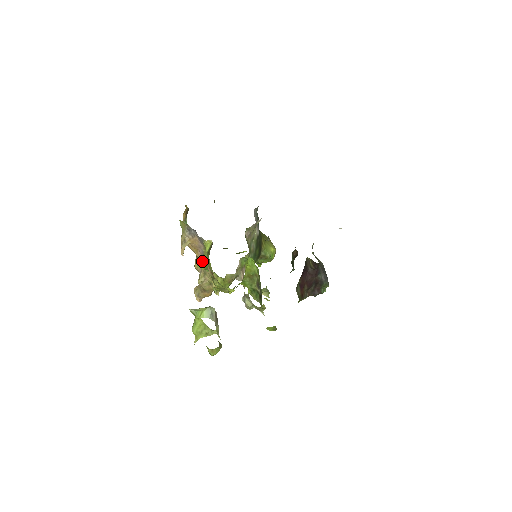
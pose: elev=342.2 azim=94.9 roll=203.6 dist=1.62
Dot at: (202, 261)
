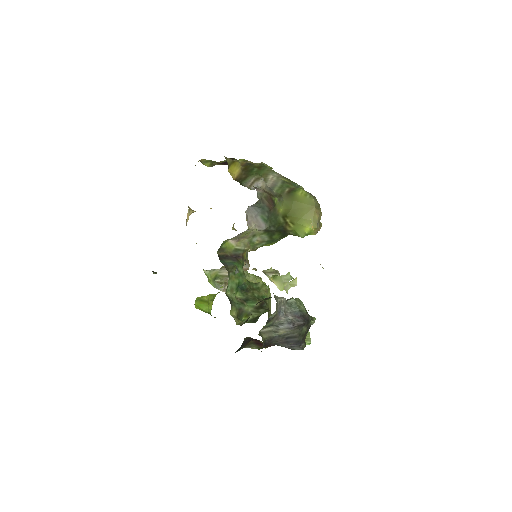
Dot at: occluded
